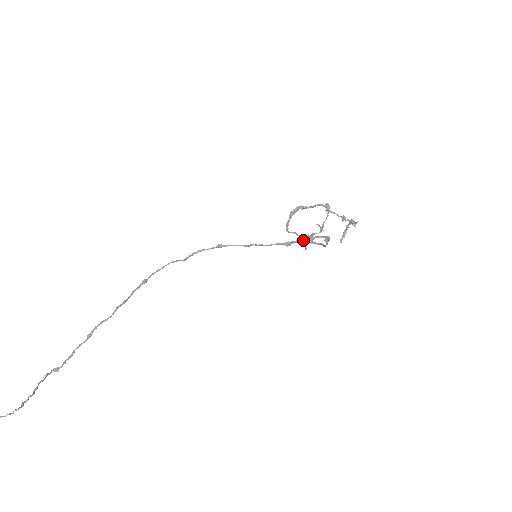
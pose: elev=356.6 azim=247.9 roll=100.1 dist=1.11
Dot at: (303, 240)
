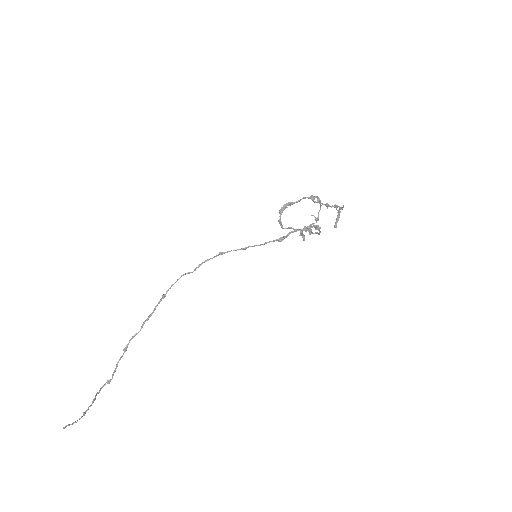
Dot at: (300, 233)
